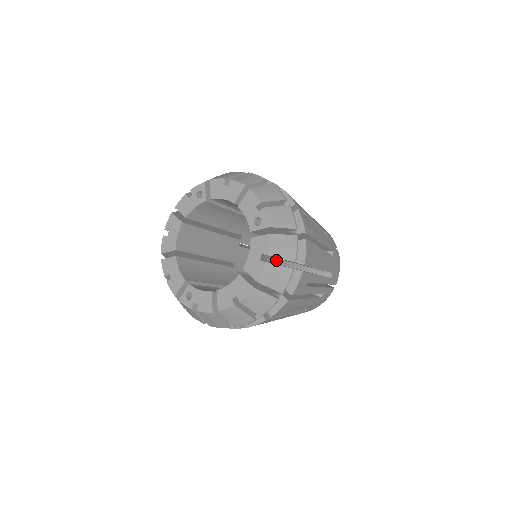
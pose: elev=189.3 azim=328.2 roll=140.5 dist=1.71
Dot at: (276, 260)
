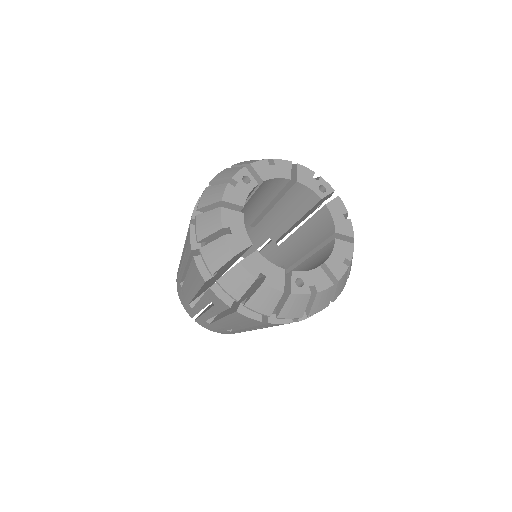
Dot at: (308, 237)
